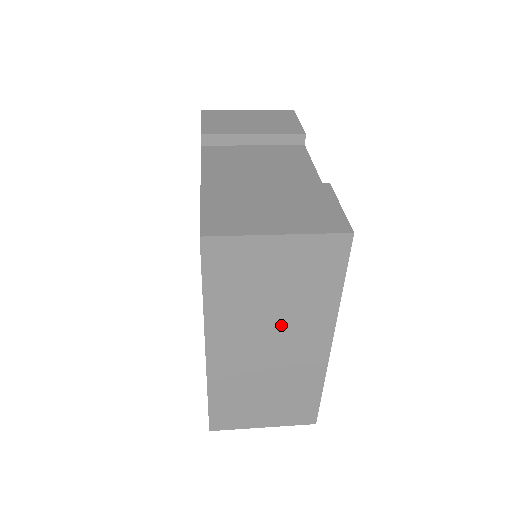
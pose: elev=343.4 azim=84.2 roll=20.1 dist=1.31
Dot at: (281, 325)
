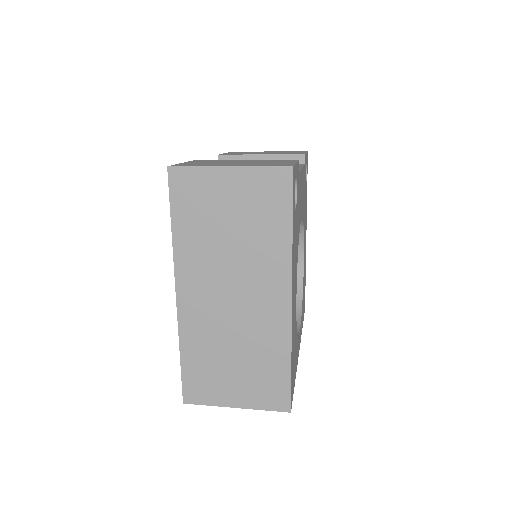
Dot at: (241, 268)
